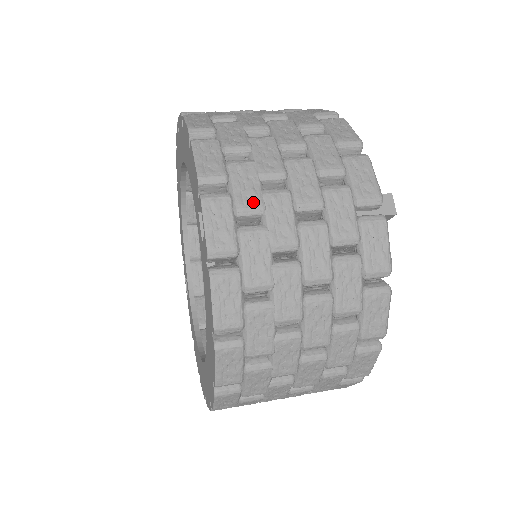
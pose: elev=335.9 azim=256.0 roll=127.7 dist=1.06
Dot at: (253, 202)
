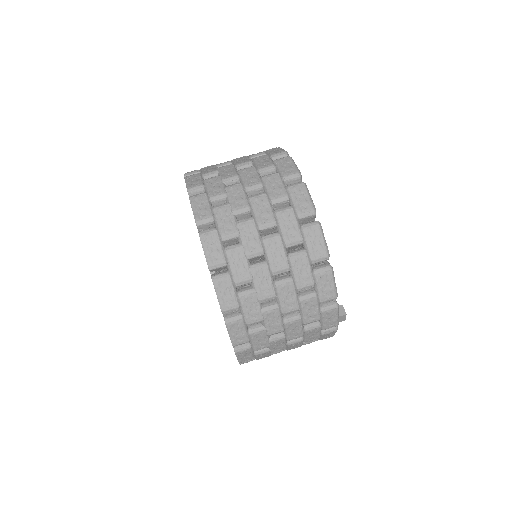
Dot at: (264, 347)
